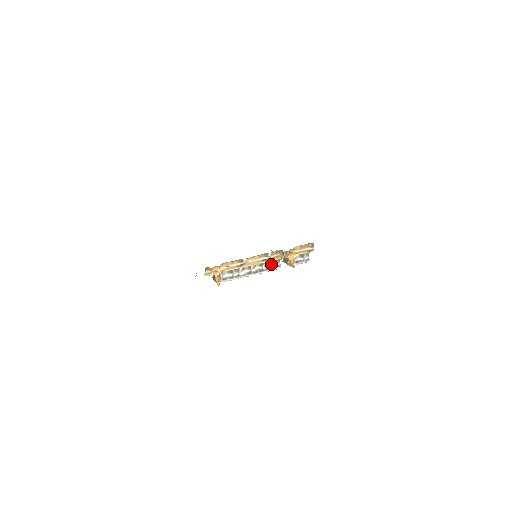
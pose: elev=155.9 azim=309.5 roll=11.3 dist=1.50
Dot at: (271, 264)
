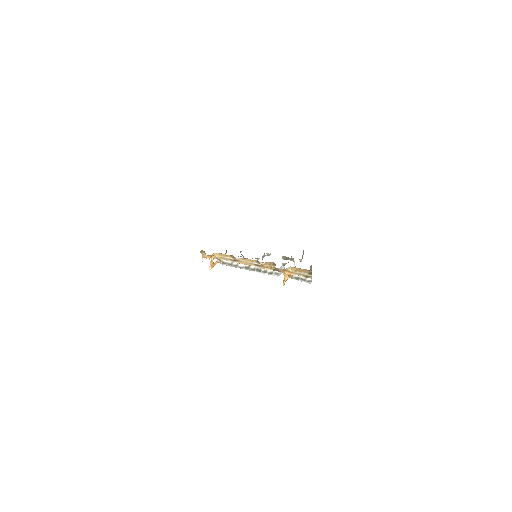
Dot at: occluded
